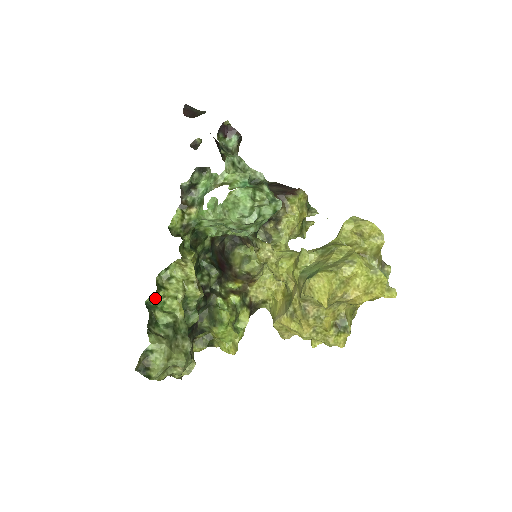
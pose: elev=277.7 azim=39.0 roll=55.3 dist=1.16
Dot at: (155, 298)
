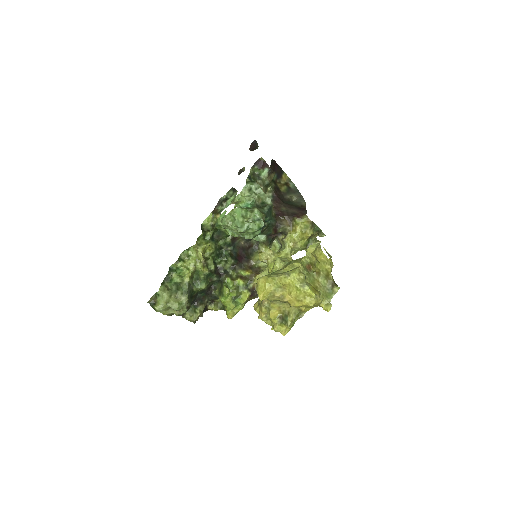
Dot at: (176, 266)
